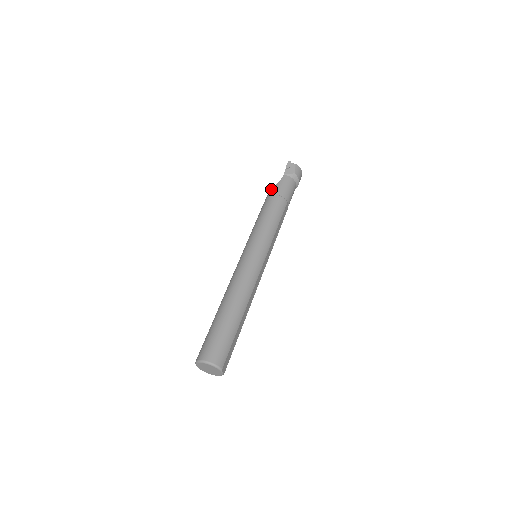
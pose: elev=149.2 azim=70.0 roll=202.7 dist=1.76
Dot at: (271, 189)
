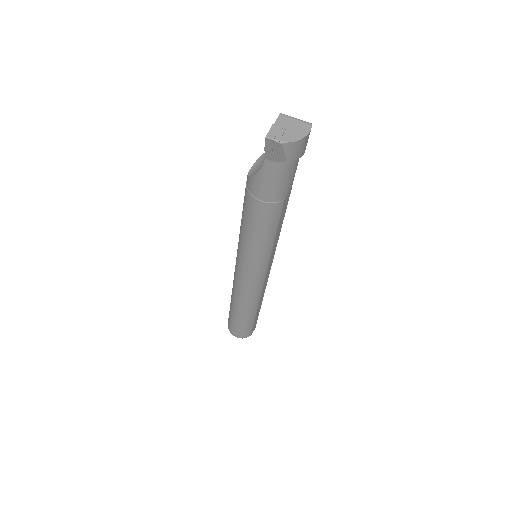
Dot at: (249, 179)
